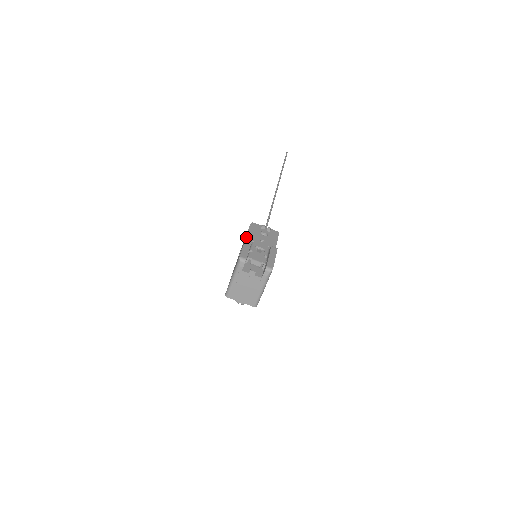
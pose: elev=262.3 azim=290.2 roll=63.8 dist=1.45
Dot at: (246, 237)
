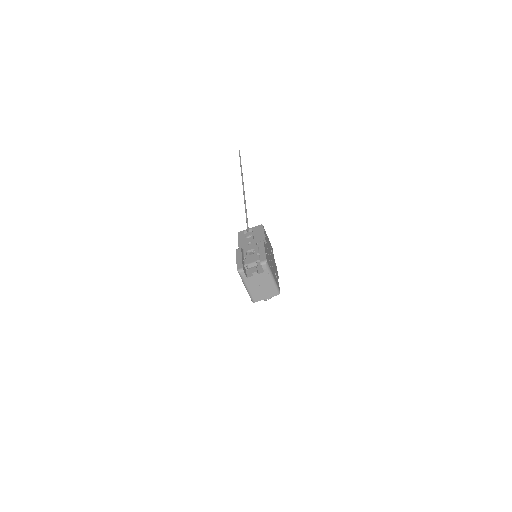
Dot at: occluded
